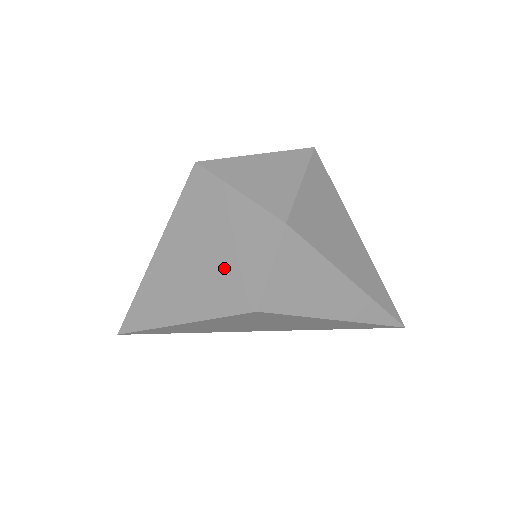
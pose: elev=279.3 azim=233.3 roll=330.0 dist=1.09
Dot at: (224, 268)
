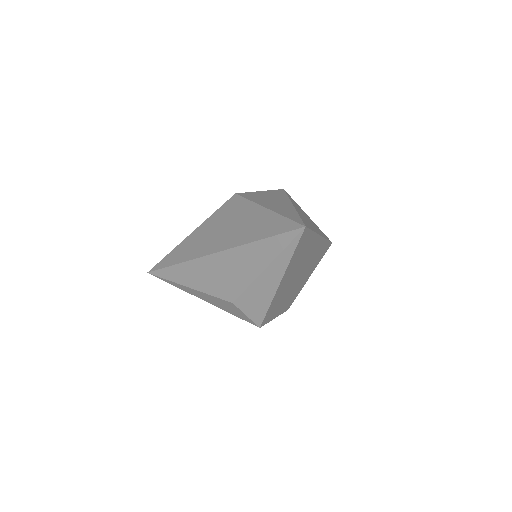
Dot at: occluded
